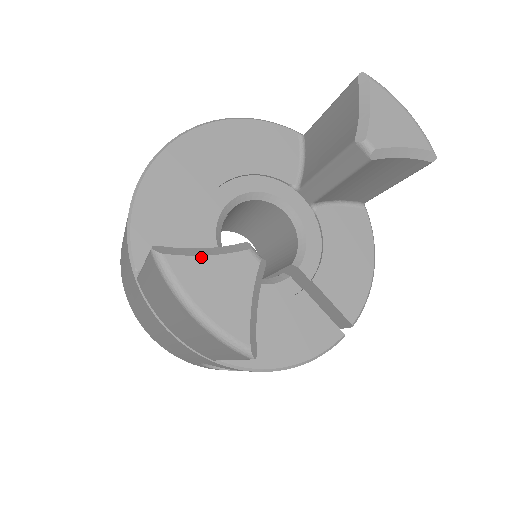
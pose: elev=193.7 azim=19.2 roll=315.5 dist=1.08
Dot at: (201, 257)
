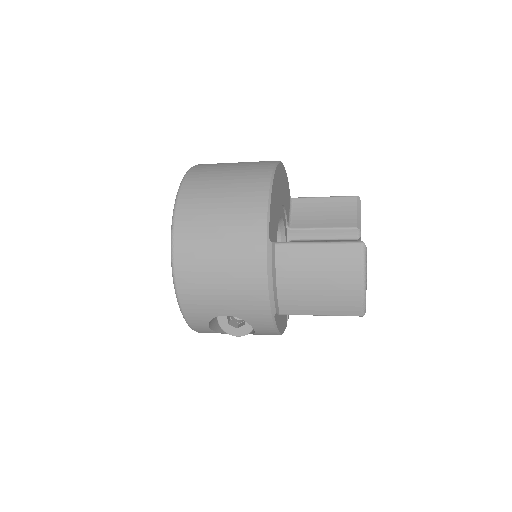
Dot at: occluded
